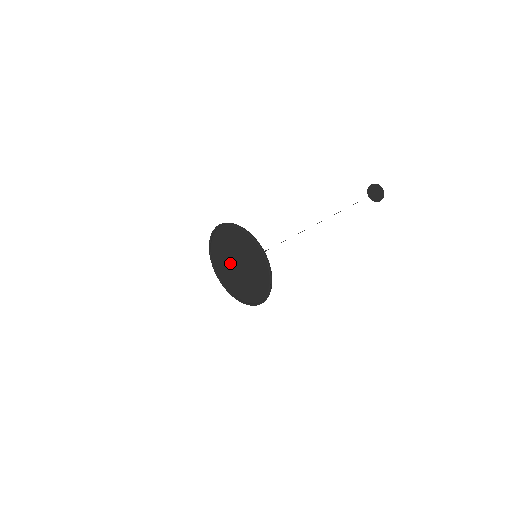
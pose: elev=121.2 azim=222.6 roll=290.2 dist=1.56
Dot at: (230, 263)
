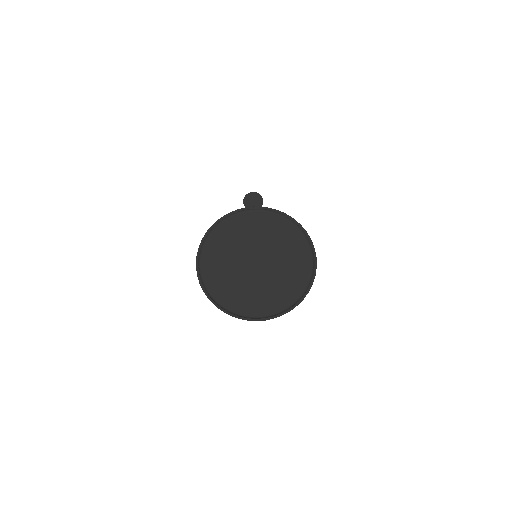
Dot at: (242, 275)
